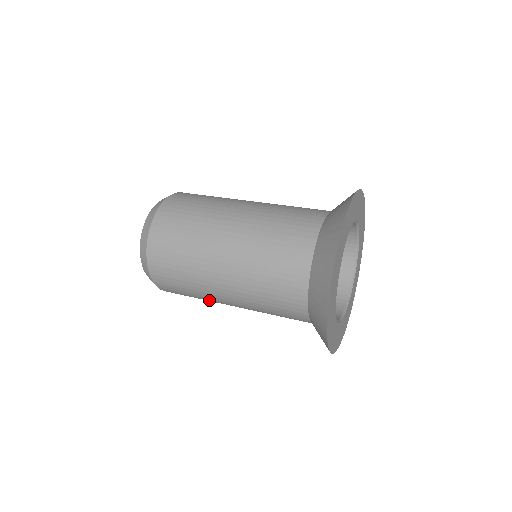
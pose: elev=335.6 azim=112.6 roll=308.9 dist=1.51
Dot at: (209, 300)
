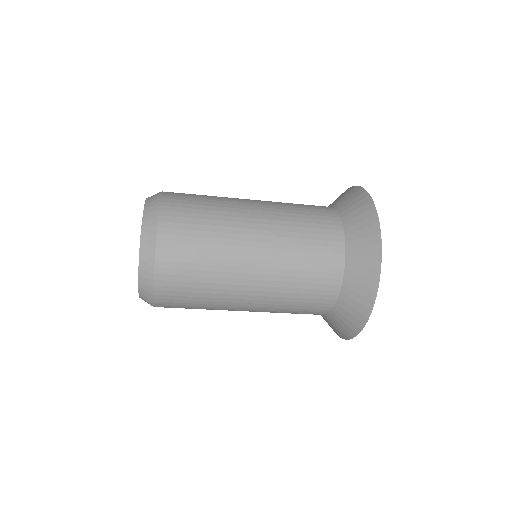
Dot at: (220, 297)
